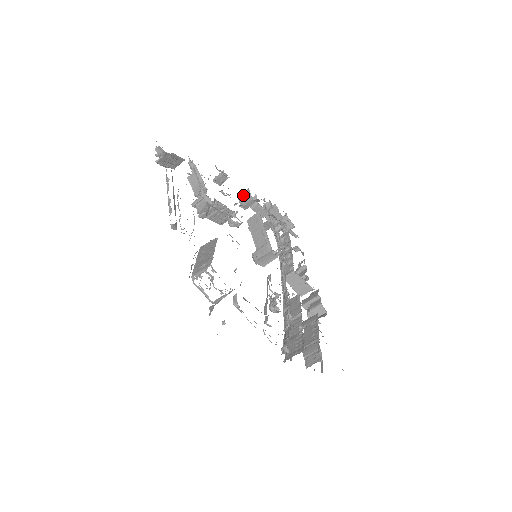
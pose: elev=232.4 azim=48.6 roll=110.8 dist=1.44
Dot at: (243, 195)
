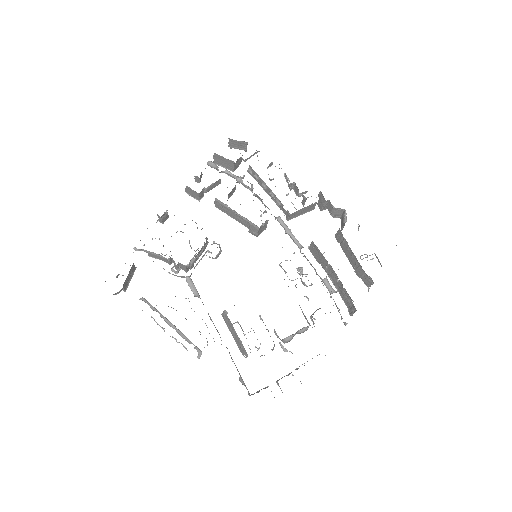
Dot at: (188, 192)
